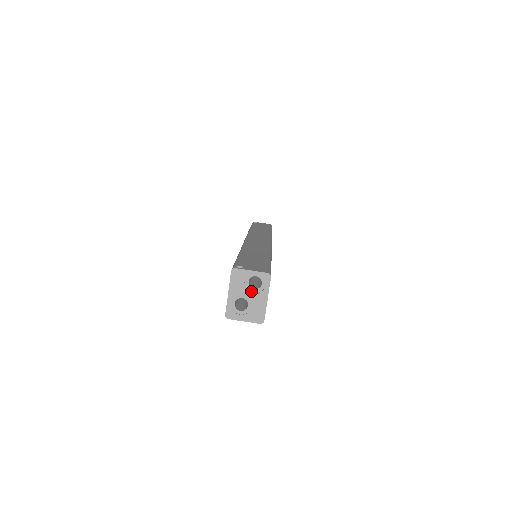
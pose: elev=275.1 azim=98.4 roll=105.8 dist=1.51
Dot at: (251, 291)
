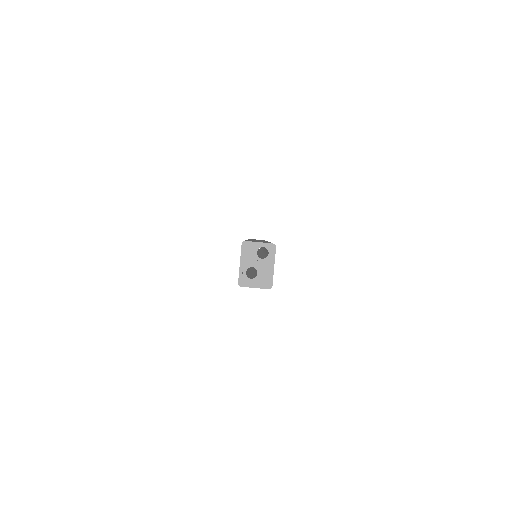
Dot at: (259, 260)
